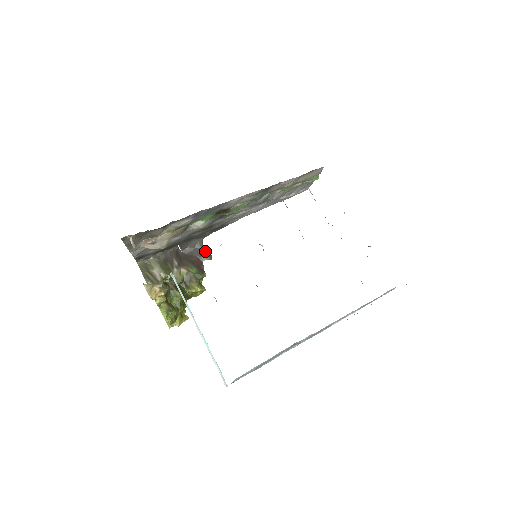
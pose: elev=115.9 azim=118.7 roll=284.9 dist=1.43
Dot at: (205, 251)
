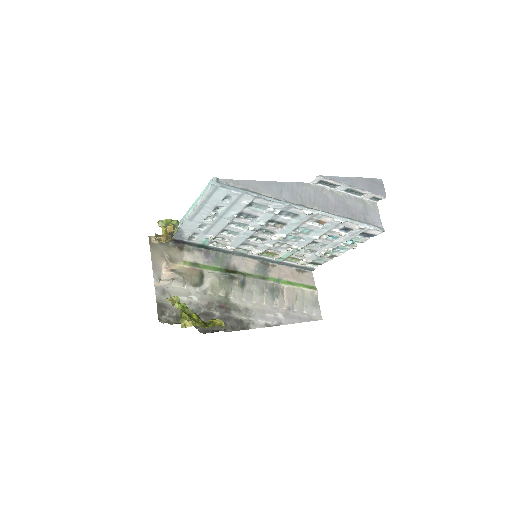
Dot at: occluded
